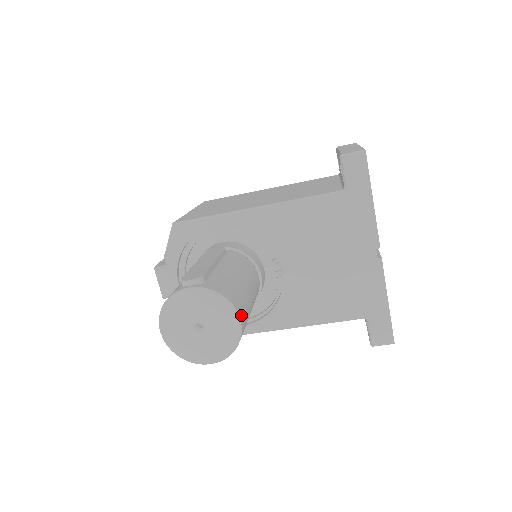
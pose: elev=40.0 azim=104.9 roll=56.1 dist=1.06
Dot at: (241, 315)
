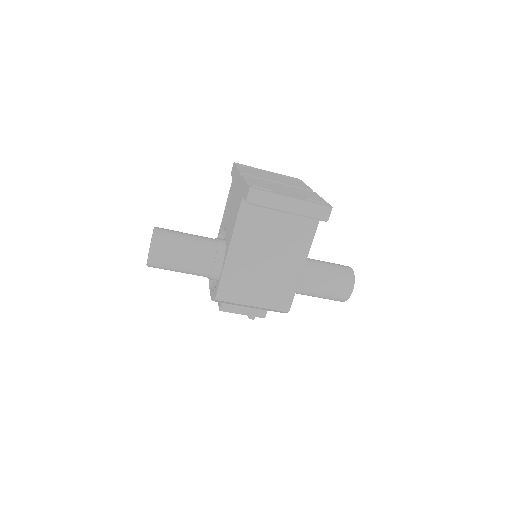
Dot at: (159, 228)
